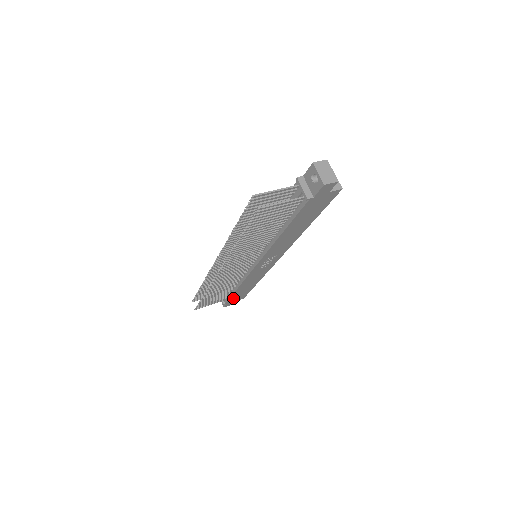
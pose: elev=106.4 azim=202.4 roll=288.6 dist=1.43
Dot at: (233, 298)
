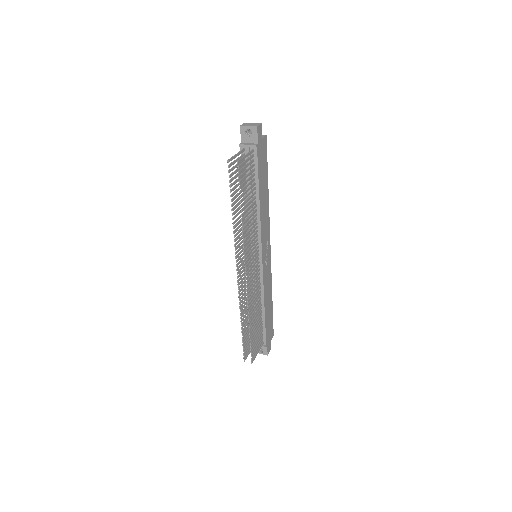
Dot at: (267, 333)
